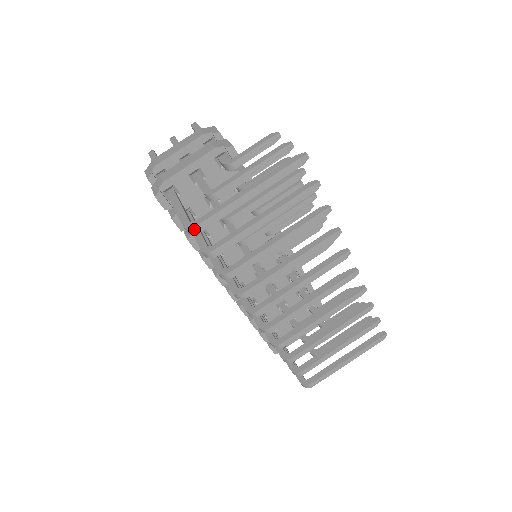
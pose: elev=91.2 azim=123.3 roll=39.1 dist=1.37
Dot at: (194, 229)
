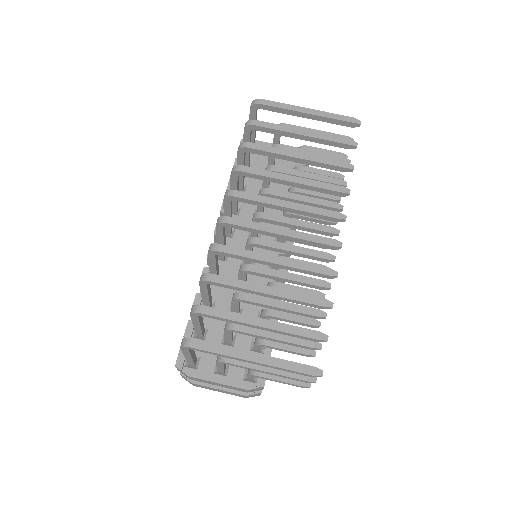
Dot at: (258, 100)
